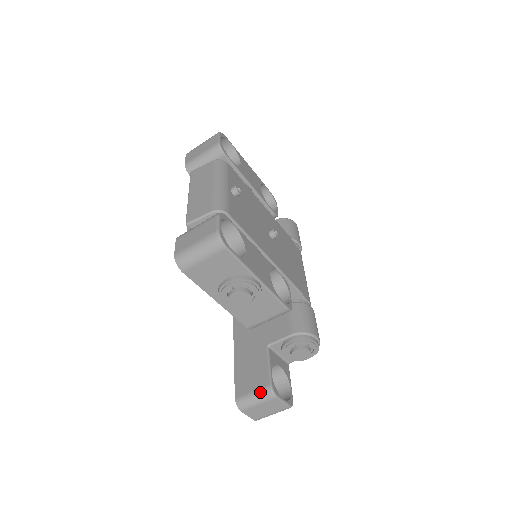
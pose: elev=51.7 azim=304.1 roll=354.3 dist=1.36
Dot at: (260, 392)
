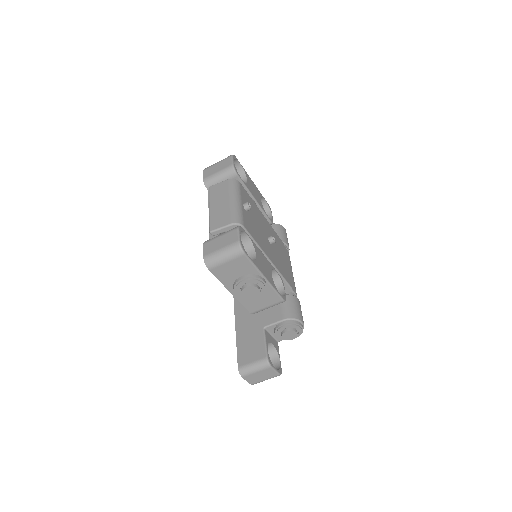
Dot at: (258, 363)
